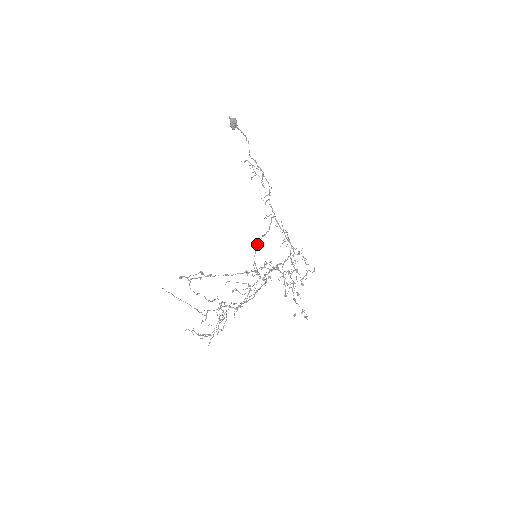
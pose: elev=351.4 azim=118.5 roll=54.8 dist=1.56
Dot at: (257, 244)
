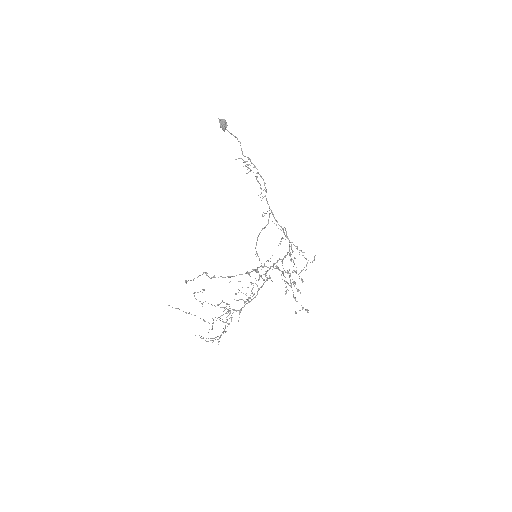
Dot at: occluded
